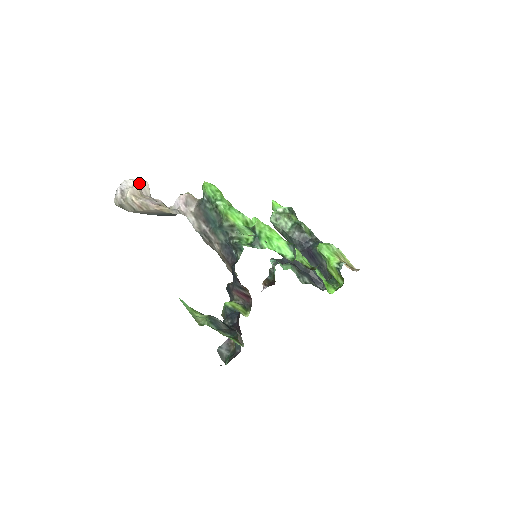
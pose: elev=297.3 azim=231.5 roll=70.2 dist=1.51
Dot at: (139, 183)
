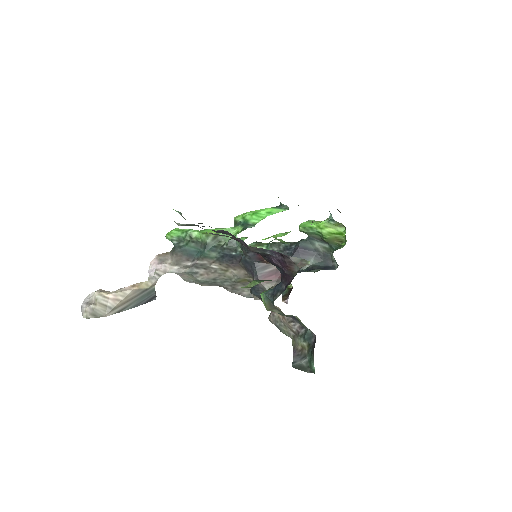
Dot at: occluded
